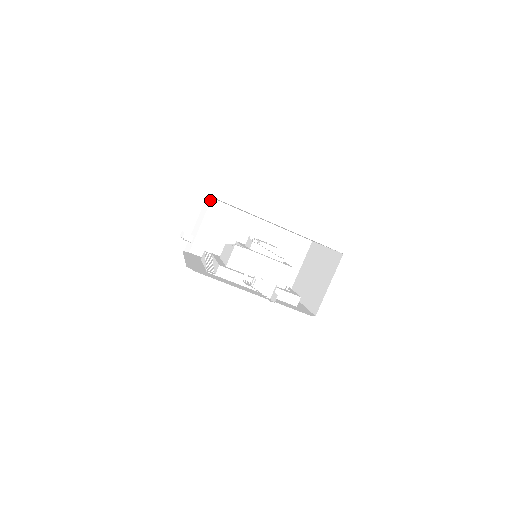
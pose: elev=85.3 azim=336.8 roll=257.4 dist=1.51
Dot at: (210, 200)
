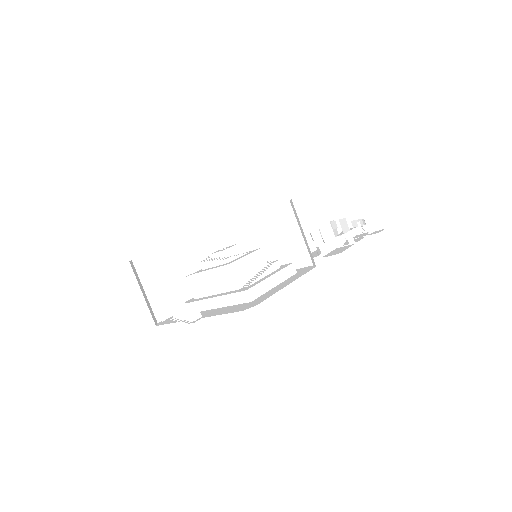
Dot at: (209, 233)
